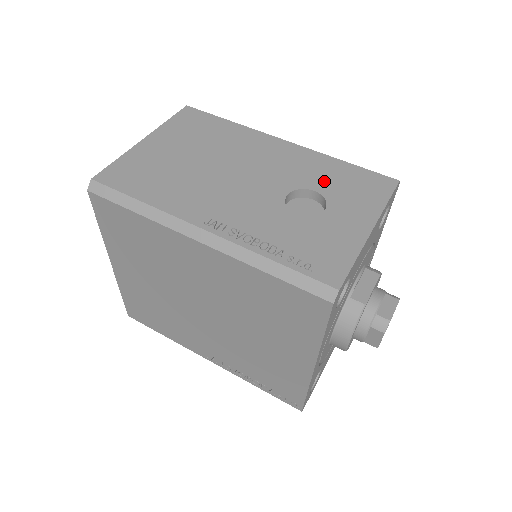
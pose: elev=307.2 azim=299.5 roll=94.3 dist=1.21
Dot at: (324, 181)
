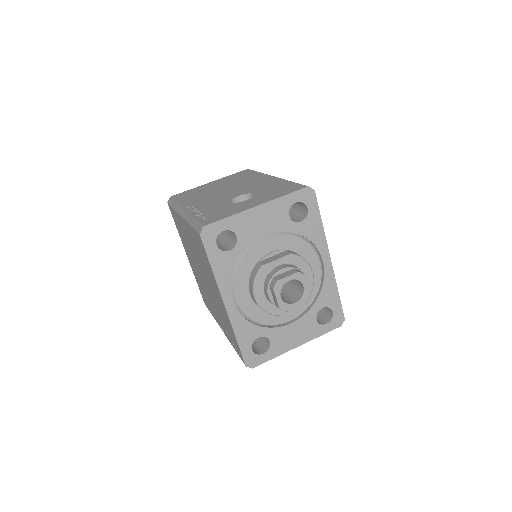
Dot at: (265, 190)
